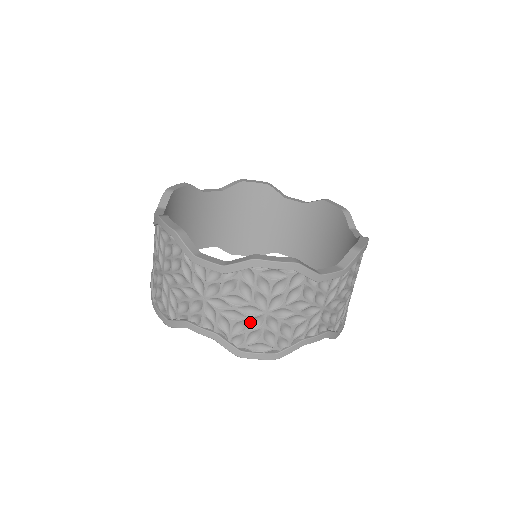
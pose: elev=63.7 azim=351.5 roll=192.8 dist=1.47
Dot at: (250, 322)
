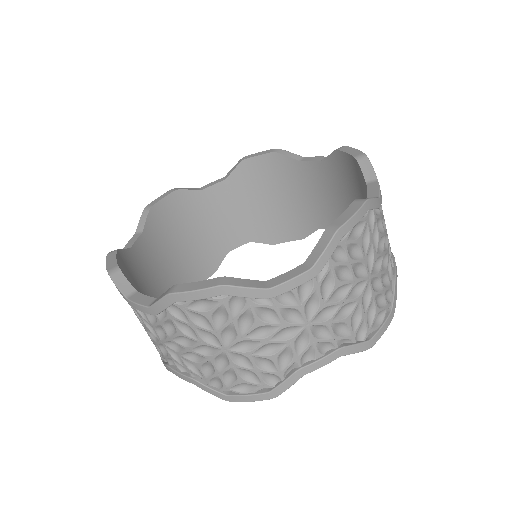
Dot at: (215, 363)
